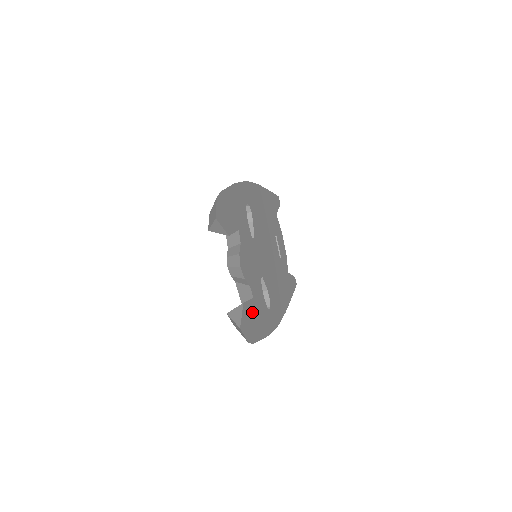
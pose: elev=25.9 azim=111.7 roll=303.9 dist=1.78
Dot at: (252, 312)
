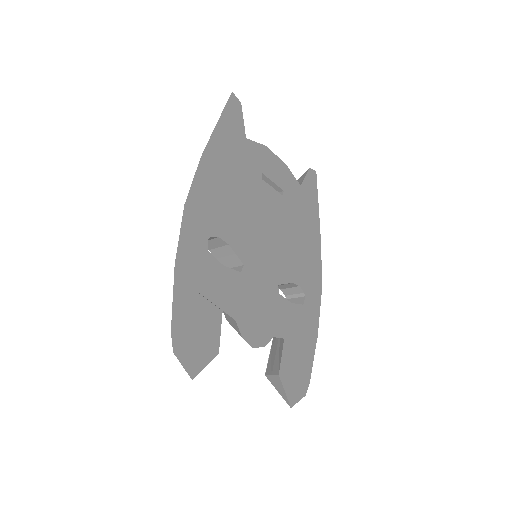
Dot at: (291, 356)
